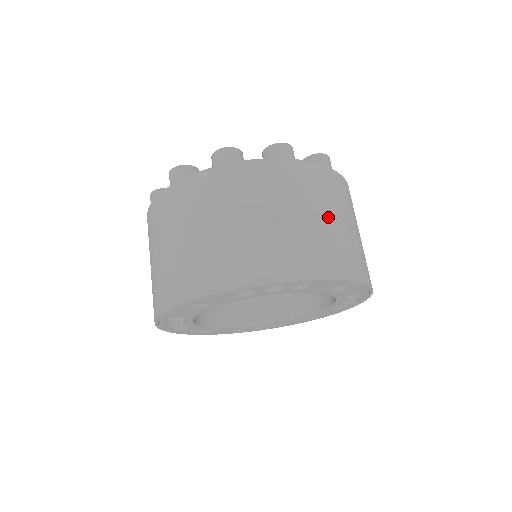
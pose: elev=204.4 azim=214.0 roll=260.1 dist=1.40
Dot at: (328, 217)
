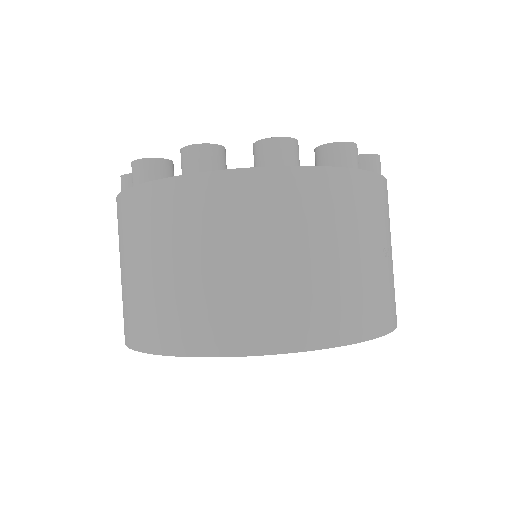
Dot at: occluded
